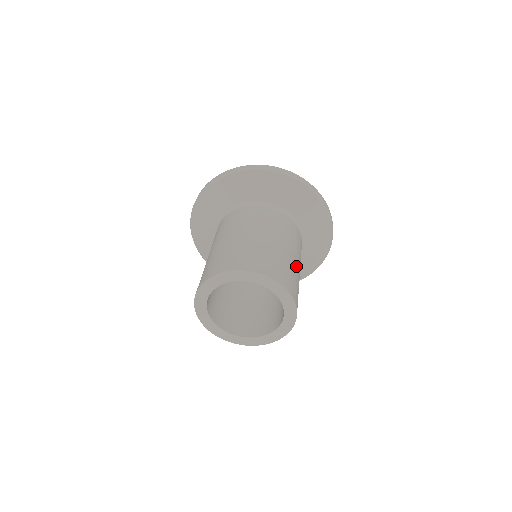
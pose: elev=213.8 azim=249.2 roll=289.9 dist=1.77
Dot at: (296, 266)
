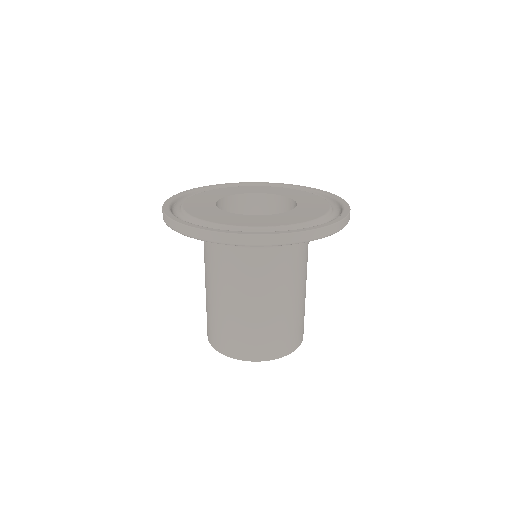
Dot at: occluded
